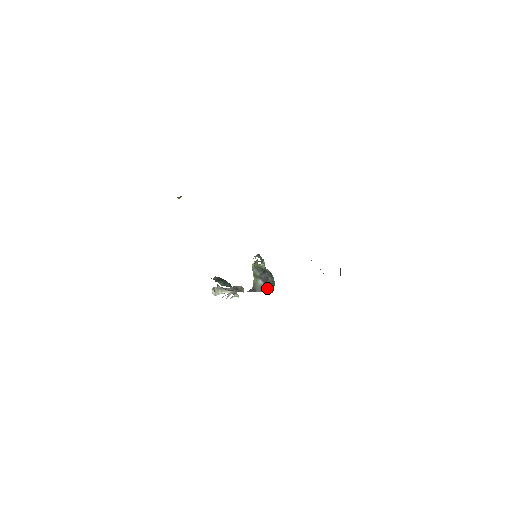
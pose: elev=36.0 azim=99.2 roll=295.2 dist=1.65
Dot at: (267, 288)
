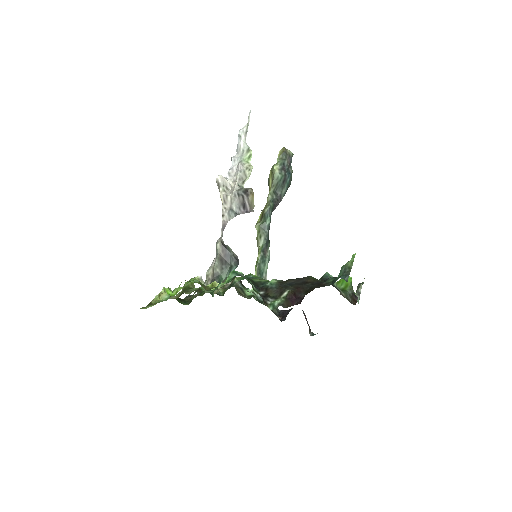
Dot at: occluded
